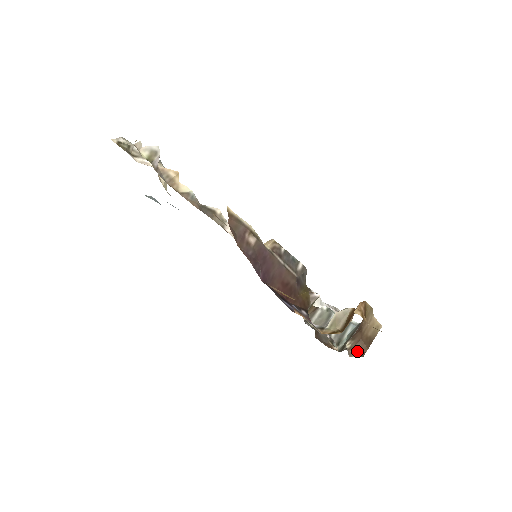
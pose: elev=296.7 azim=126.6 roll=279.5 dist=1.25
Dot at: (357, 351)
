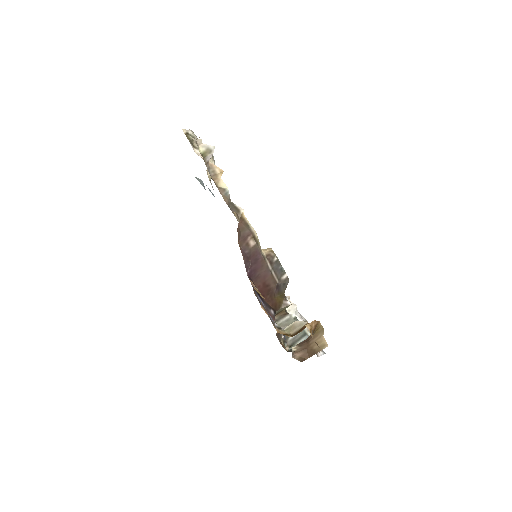
Dot at: (300, 356)
